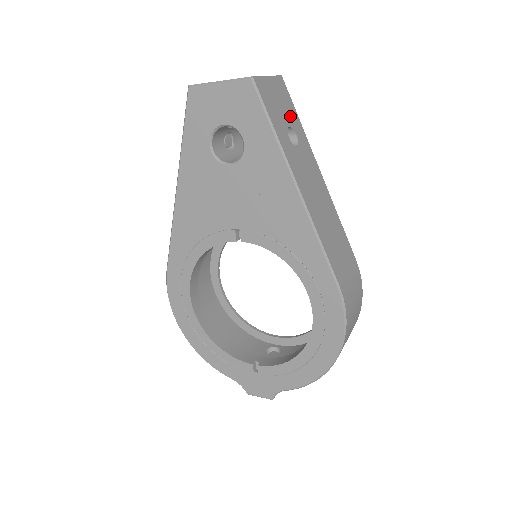
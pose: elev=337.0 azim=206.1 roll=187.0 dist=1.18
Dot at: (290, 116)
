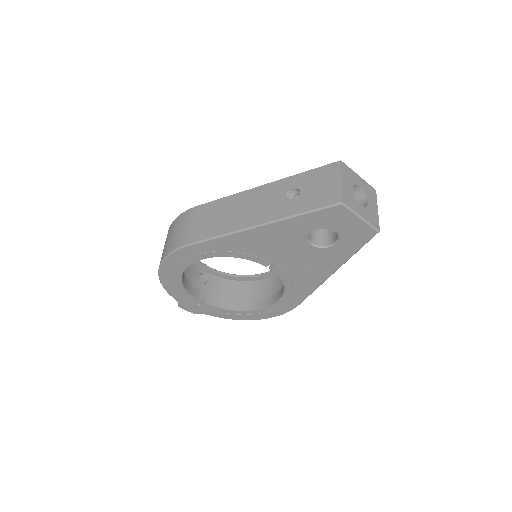
Dot at: occluded
